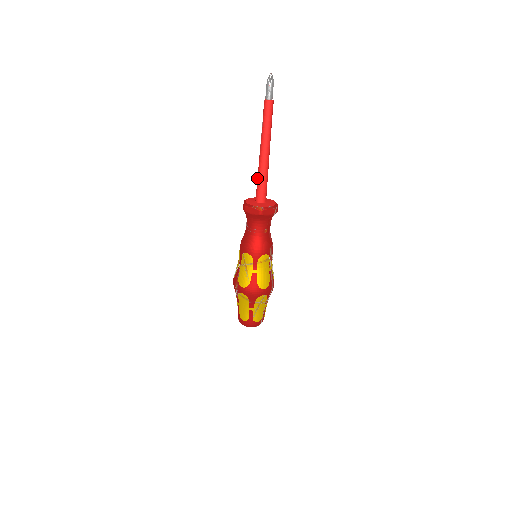
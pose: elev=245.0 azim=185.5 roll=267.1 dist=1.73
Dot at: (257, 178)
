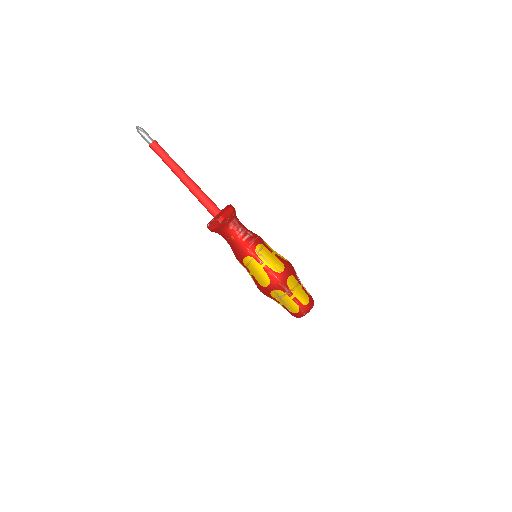
Dot at: occluded
